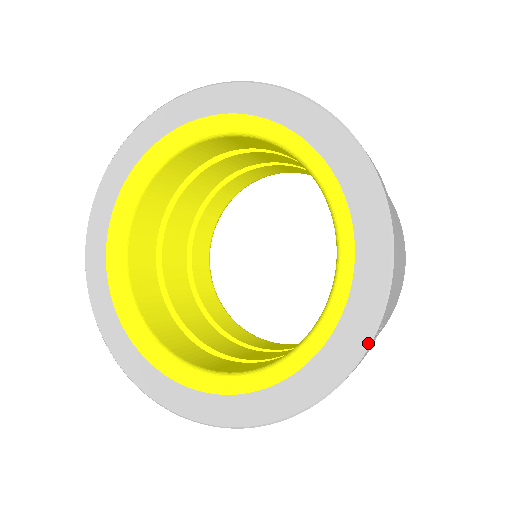
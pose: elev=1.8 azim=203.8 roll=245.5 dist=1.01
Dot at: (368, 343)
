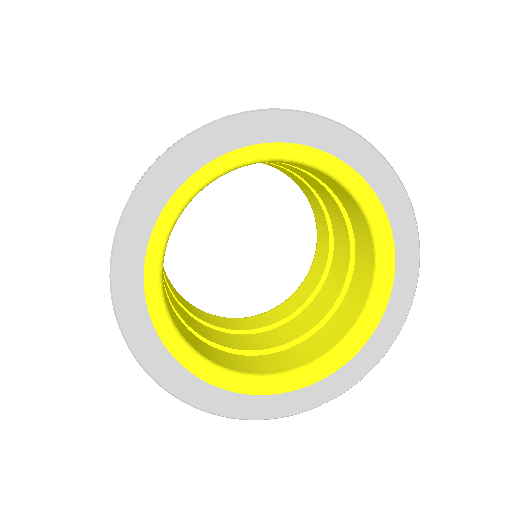
Dot at: (389, 348)
